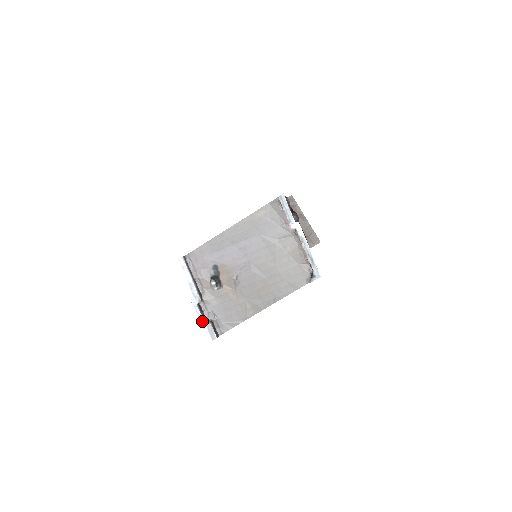
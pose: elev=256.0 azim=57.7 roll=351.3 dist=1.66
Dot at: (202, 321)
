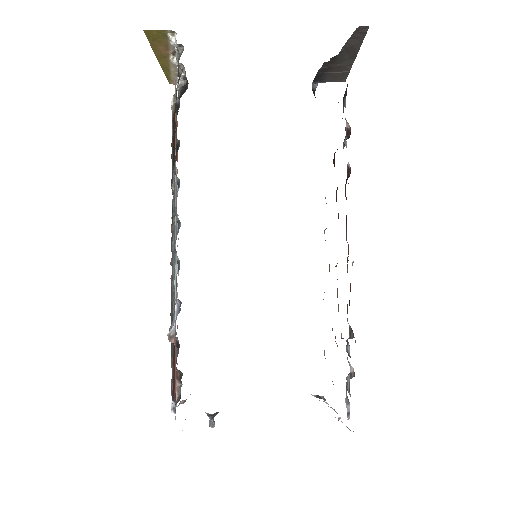
Dot at: occluded
